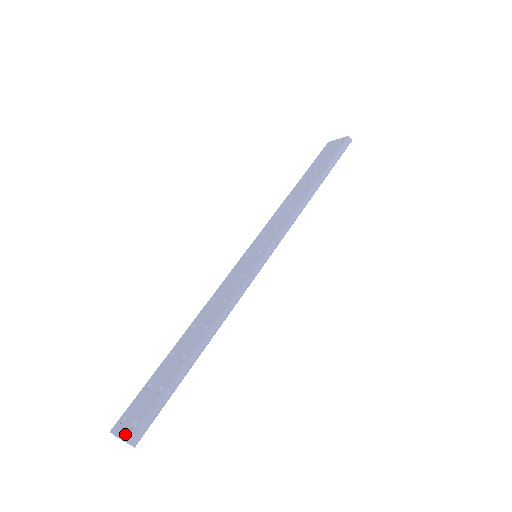
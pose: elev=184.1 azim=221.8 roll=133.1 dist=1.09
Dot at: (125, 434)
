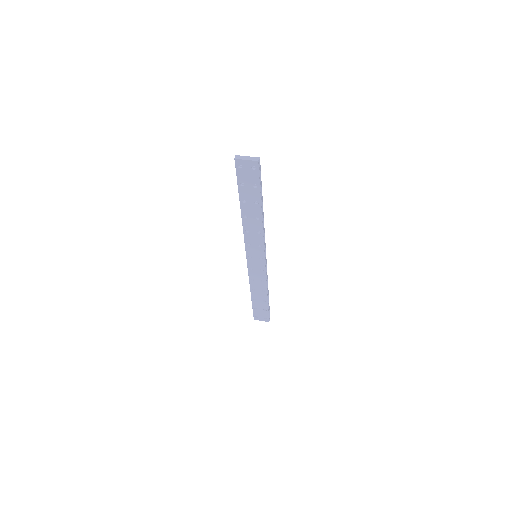
Dot at: (265, 321)
